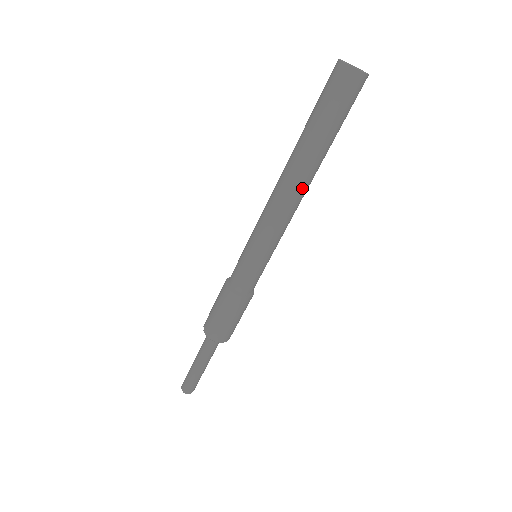
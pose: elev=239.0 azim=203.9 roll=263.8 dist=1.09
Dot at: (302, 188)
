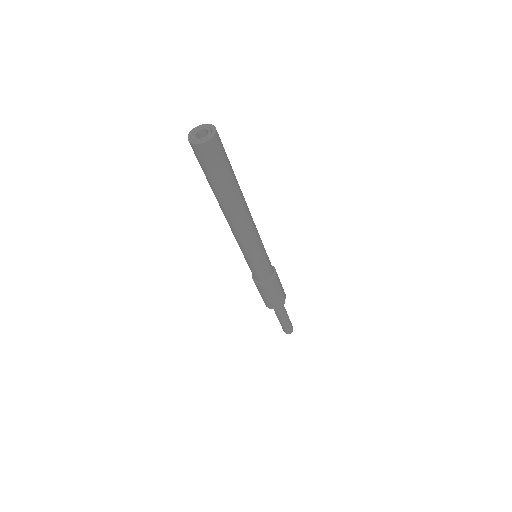
Dot at: (236, 219)
